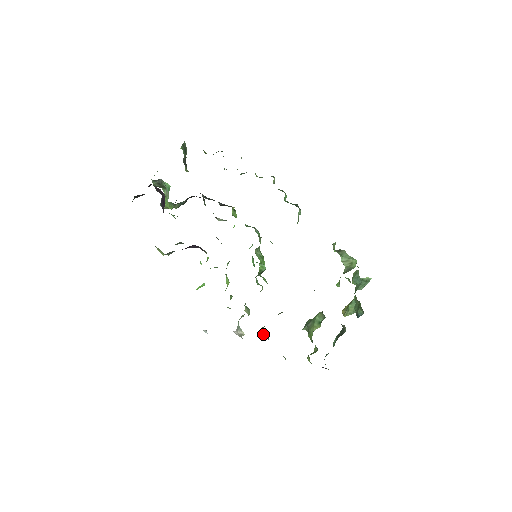
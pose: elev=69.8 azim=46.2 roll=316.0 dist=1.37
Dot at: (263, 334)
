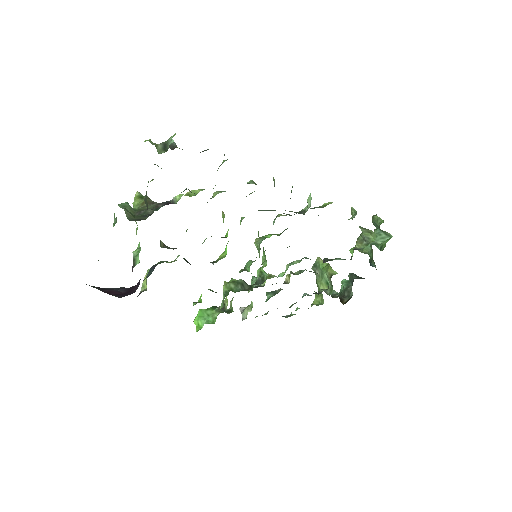
Dot at: occluded
